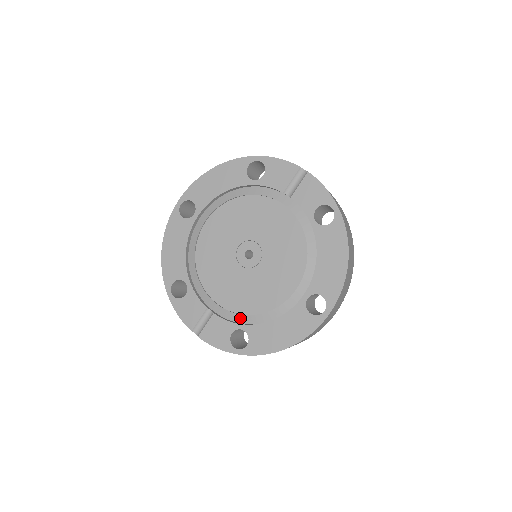
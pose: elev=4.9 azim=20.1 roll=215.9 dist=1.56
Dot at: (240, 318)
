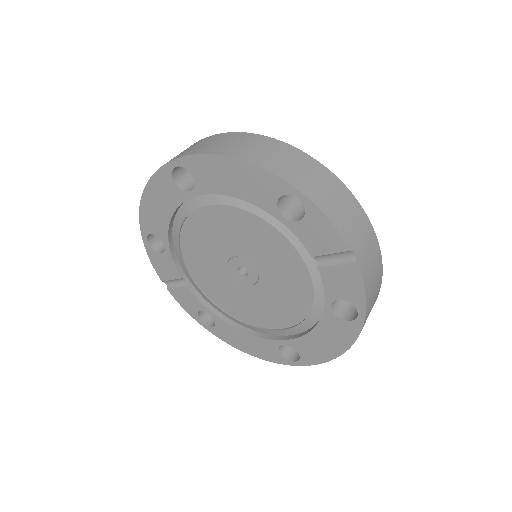
Dot at: (213, 305)
